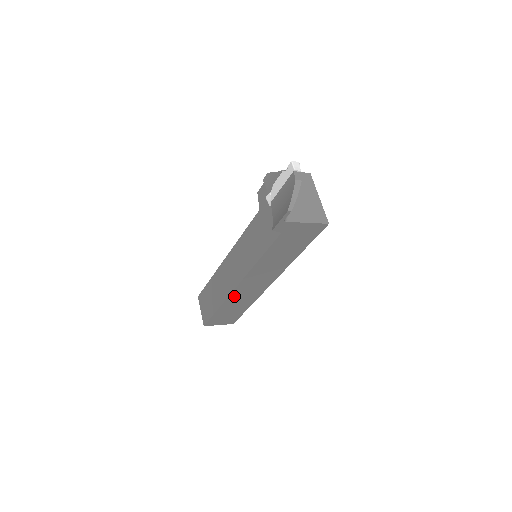
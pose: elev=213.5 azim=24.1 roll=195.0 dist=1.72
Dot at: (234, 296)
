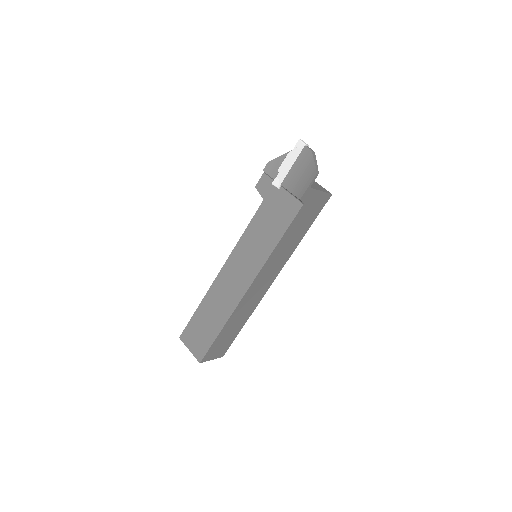
Dot at: (241, 305)
